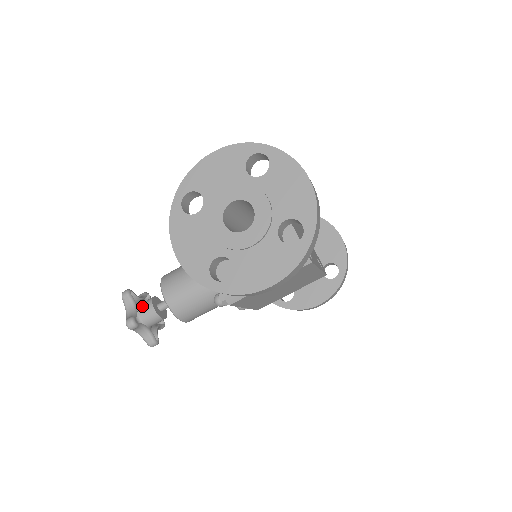
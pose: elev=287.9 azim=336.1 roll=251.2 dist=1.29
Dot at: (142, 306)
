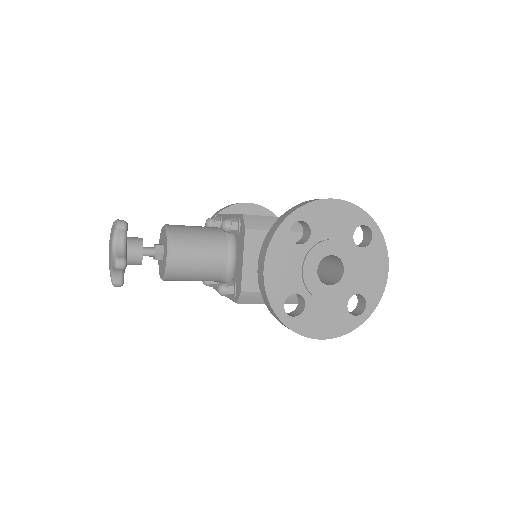
Dot at: (130, 244)
